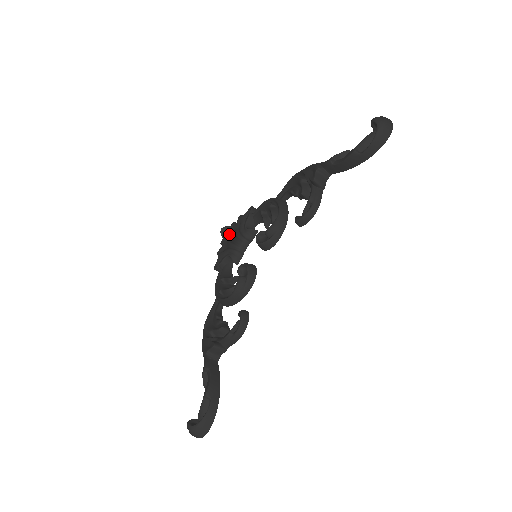
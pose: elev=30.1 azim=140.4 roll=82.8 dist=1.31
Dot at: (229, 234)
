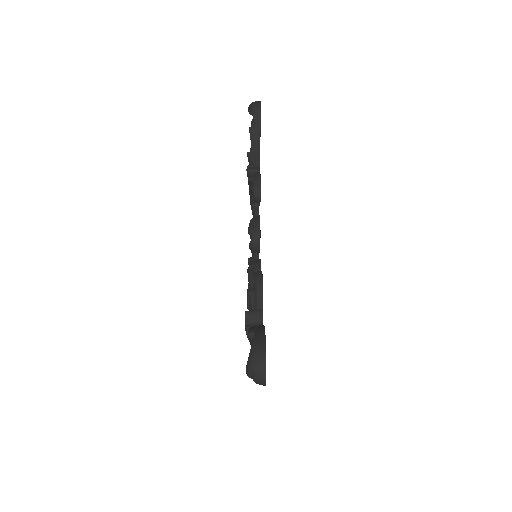
Dot at: occluded
